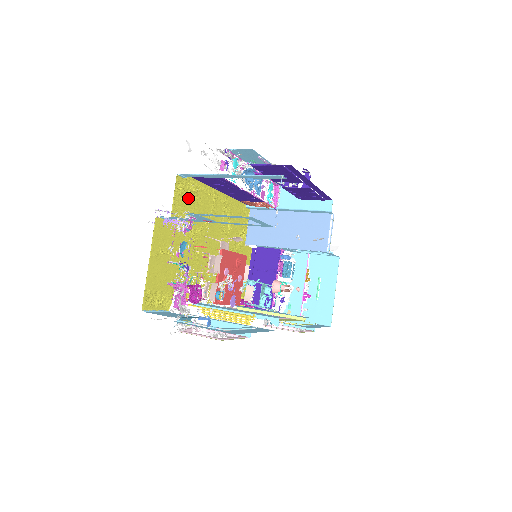
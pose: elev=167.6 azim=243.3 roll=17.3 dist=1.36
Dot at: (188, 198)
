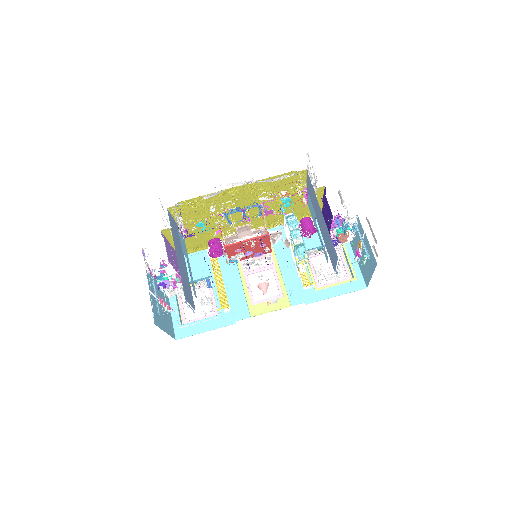
Dot at: (192, 209)
